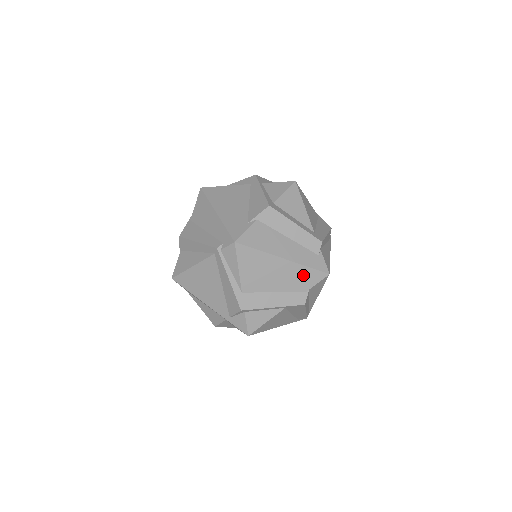
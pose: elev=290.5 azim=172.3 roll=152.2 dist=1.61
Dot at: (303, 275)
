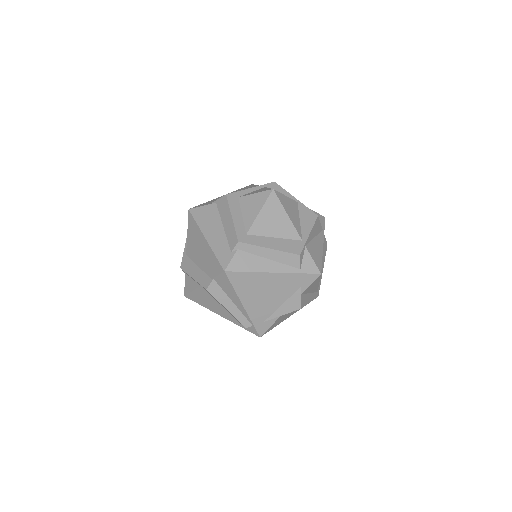
Dot at: (212, 261)
